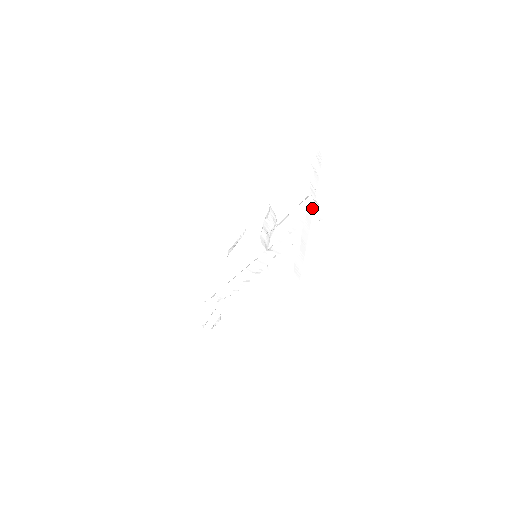
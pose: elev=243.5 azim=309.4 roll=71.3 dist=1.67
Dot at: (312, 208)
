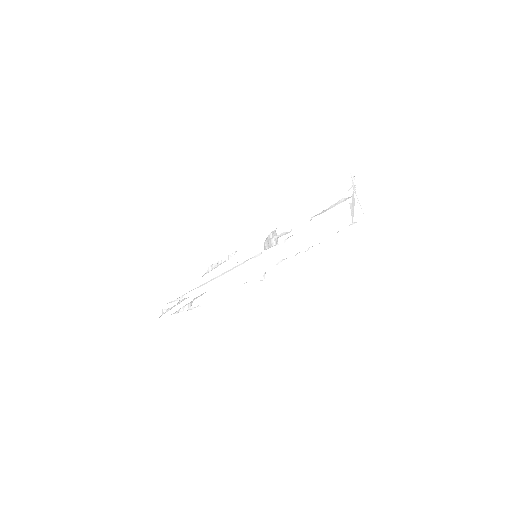
Dot at: (354, 198)
